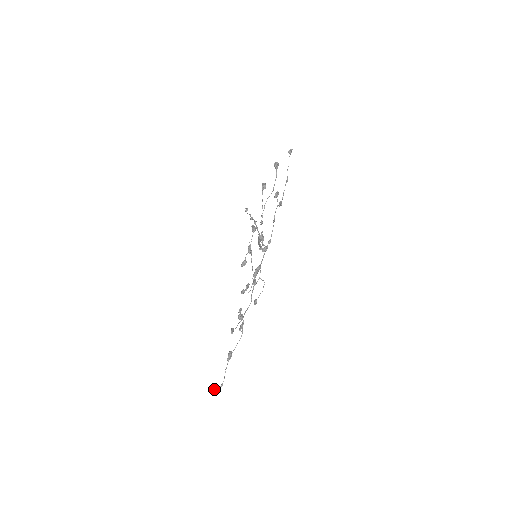
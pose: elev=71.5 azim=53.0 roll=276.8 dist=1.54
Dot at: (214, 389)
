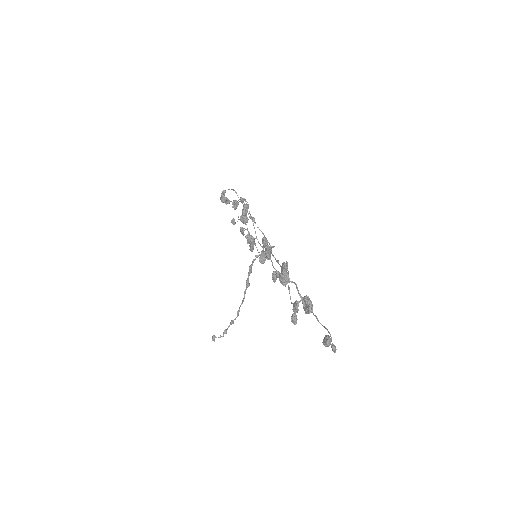
Dot at: (323, 343)
